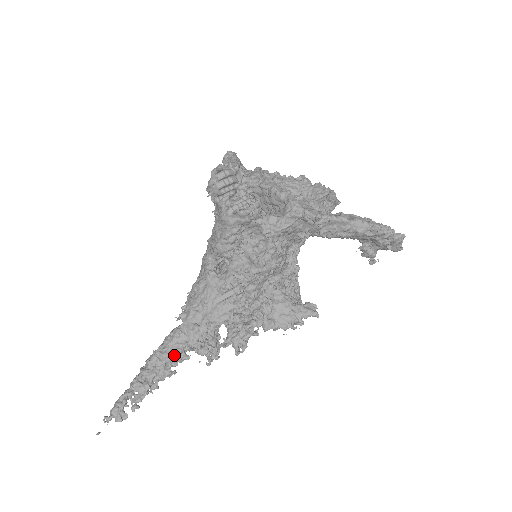
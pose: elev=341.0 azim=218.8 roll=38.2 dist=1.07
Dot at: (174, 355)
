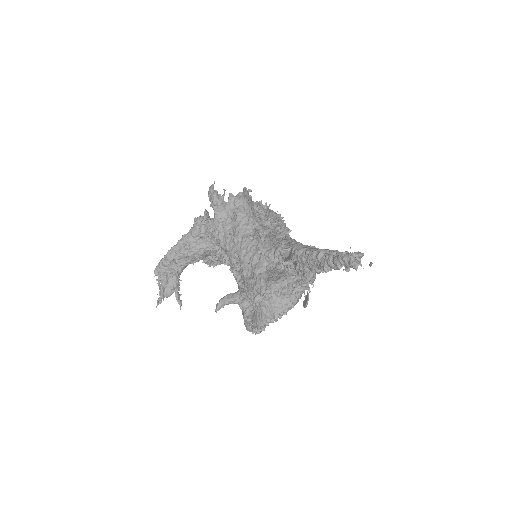
Dot at: (315, 248)
